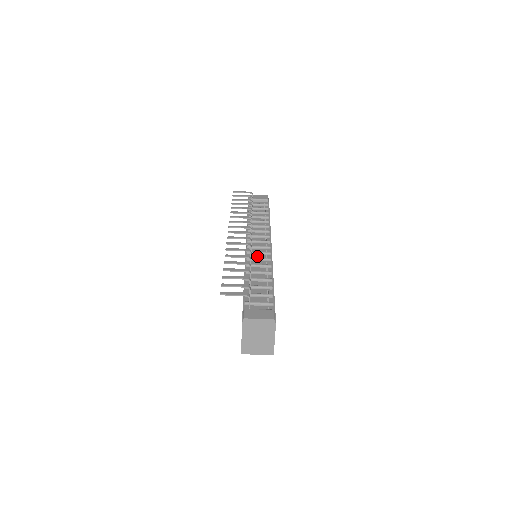
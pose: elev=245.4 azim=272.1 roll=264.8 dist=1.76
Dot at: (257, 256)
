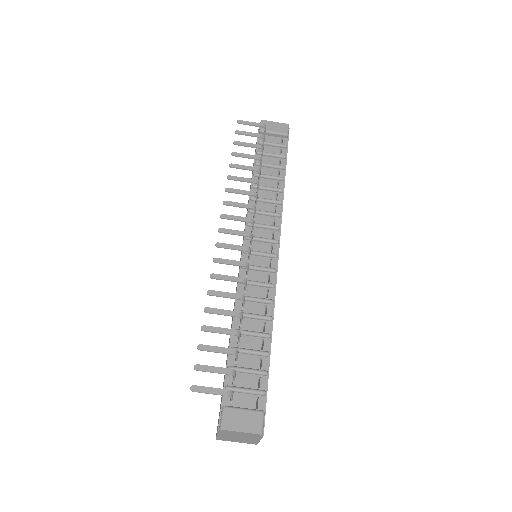
Dot at: (256, 274)
